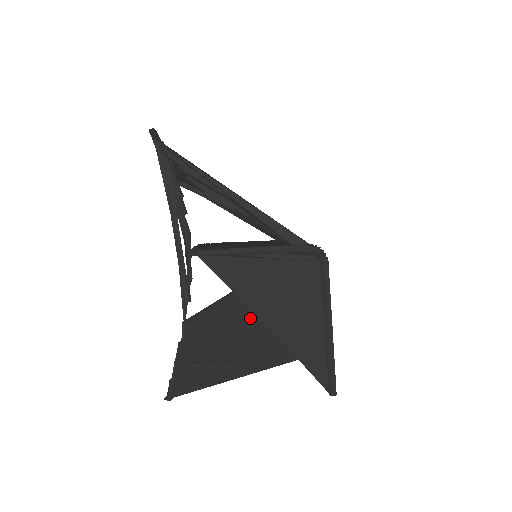
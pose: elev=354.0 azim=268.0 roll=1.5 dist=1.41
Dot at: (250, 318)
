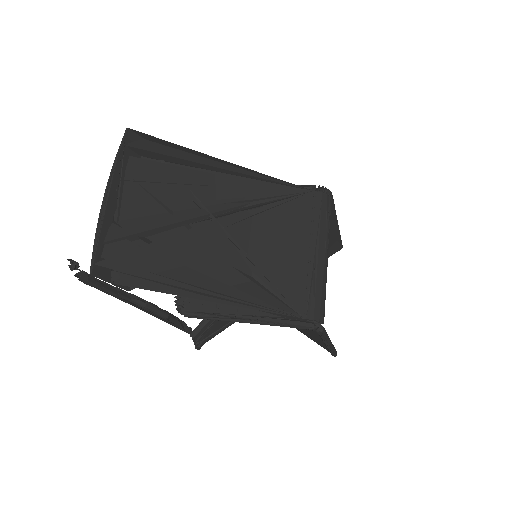
Dot at: occluded
